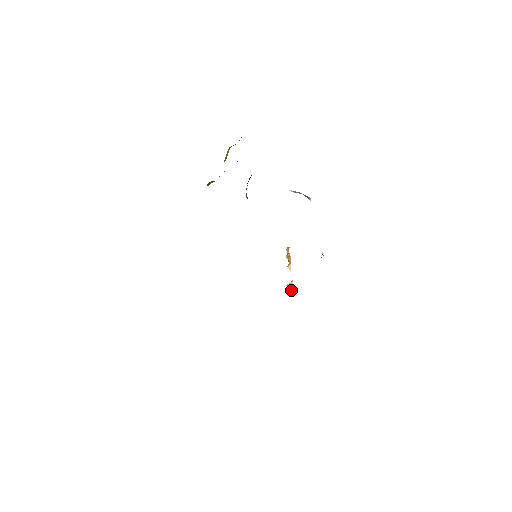
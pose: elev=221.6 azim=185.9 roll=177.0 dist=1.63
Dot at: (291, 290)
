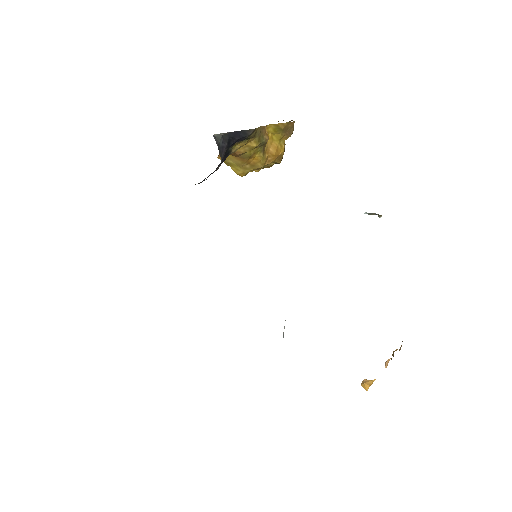
Dot at: (364, 386)
